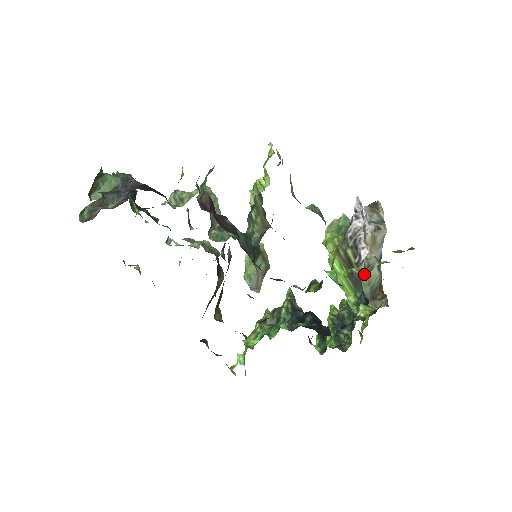
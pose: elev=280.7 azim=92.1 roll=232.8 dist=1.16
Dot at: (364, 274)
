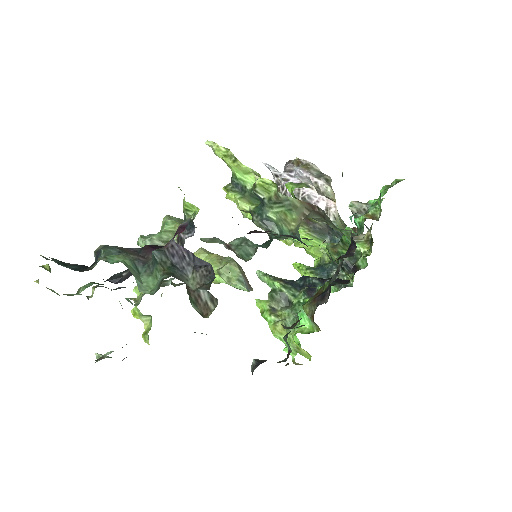
Dot at: (376, 216)
